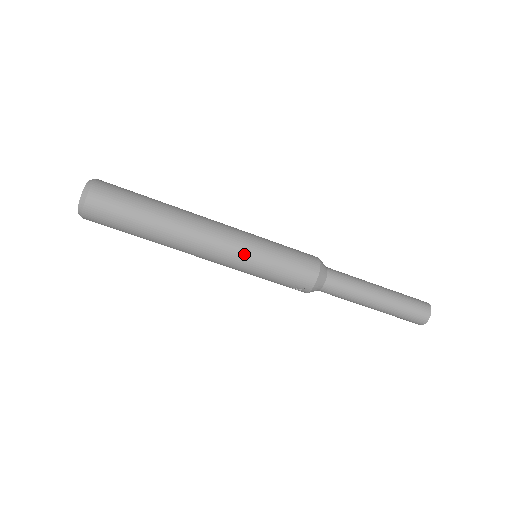
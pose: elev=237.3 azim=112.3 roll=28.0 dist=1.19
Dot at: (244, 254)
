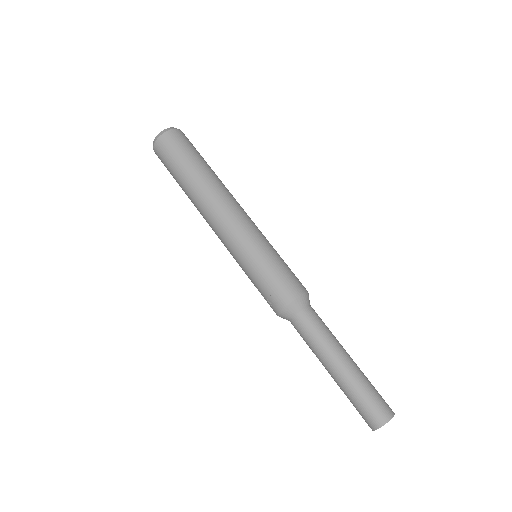
Dot at: (245, 239)
